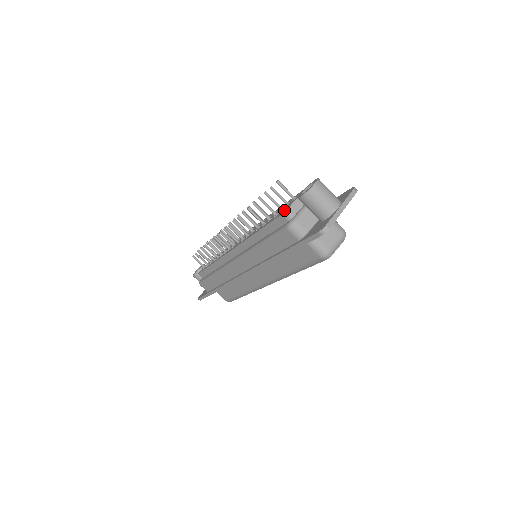
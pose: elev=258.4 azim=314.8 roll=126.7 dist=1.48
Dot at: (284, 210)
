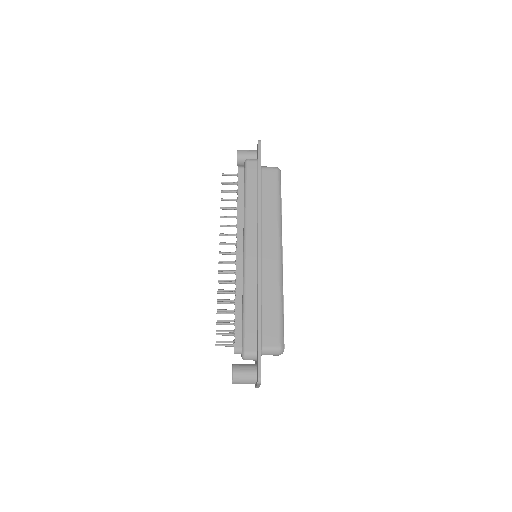
Dot at: occluded
